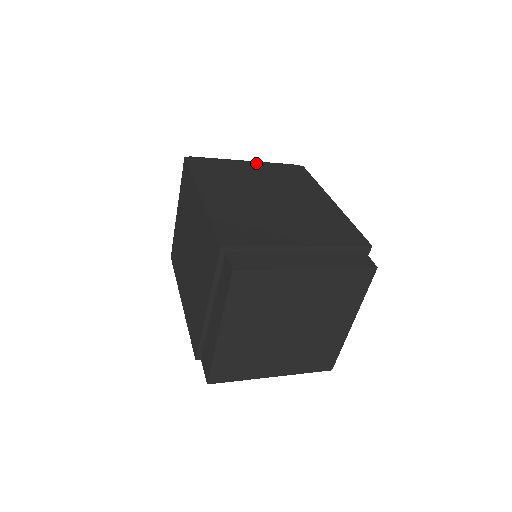
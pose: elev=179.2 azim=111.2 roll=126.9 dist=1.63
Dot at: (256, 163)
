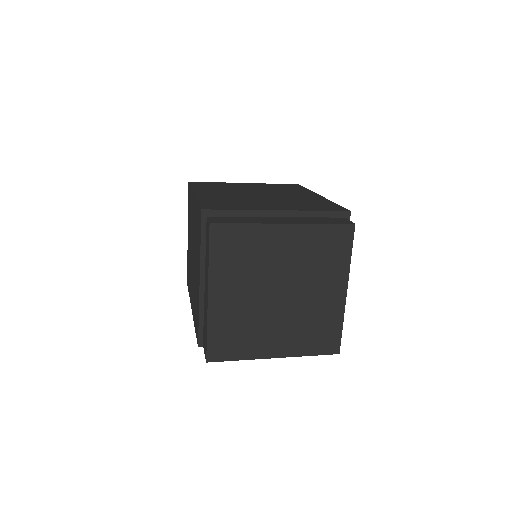
Dot at: (253, 183)
